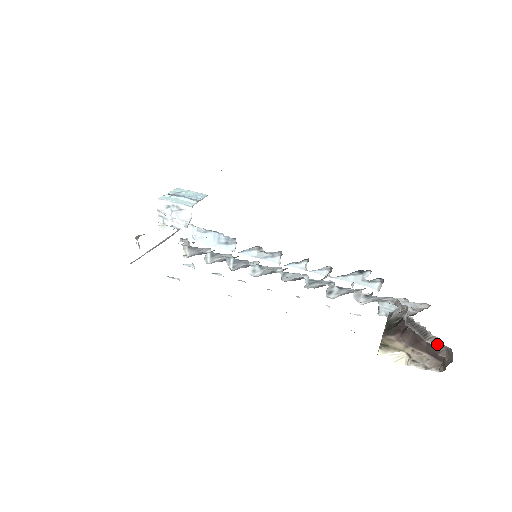
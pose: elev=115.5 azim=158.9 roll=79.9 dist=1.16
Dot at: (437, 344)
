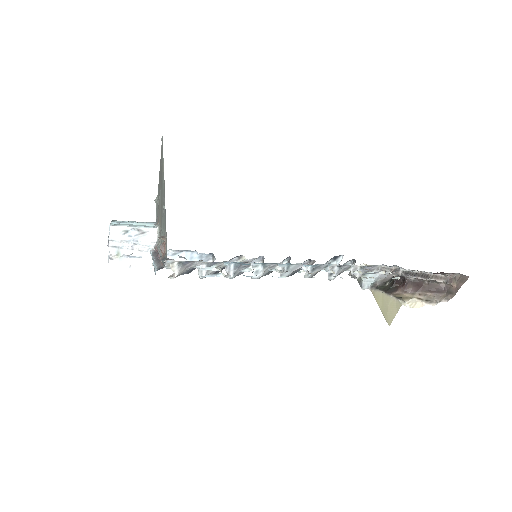
Dot at: (440, 278)
